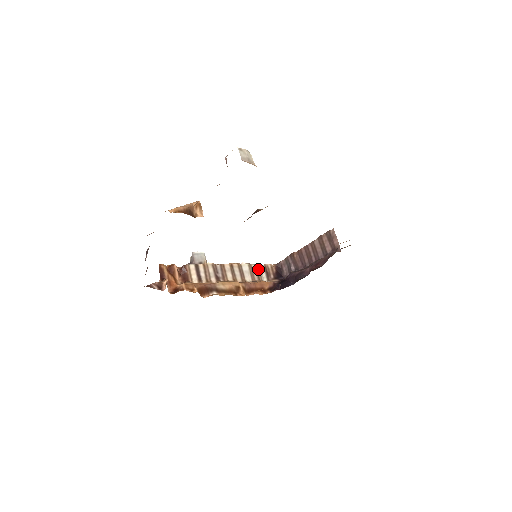
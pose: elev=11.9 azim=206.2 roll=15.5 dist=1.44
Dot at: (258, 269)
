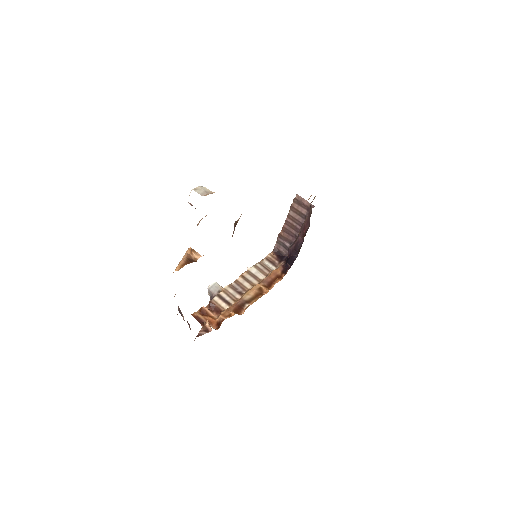
Dot at: (263, 264)
